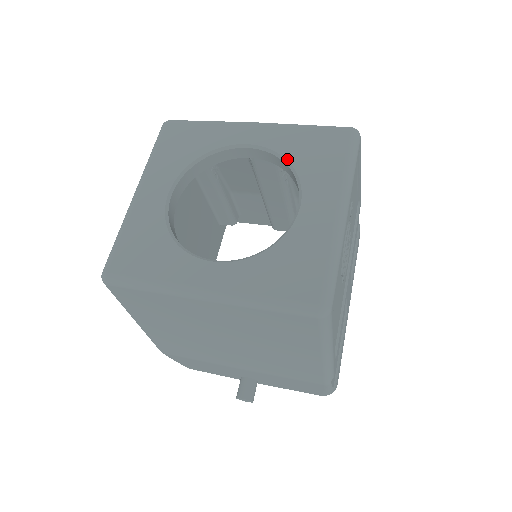
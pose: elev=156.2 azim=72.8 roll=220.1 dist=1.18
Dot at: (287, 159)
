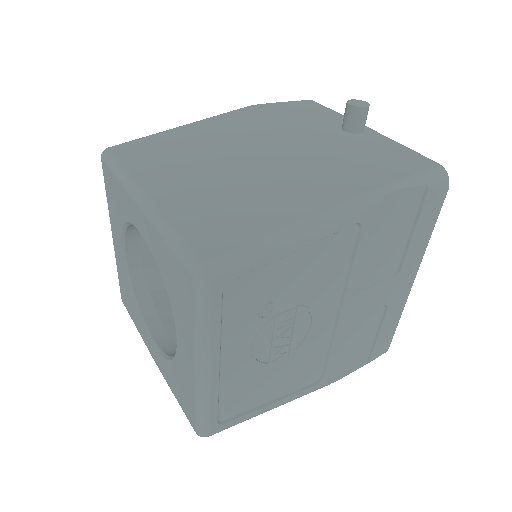
Dot at: (162, 276)
